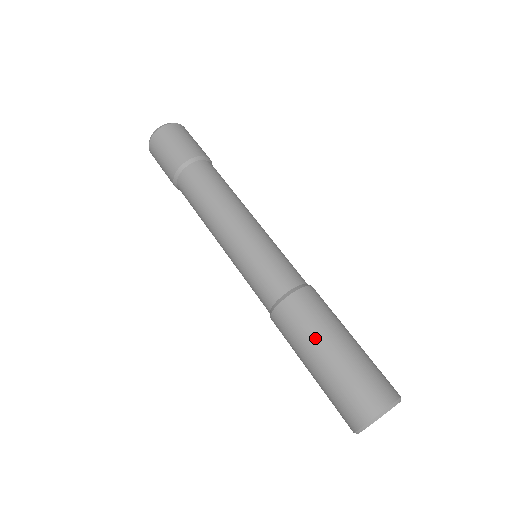
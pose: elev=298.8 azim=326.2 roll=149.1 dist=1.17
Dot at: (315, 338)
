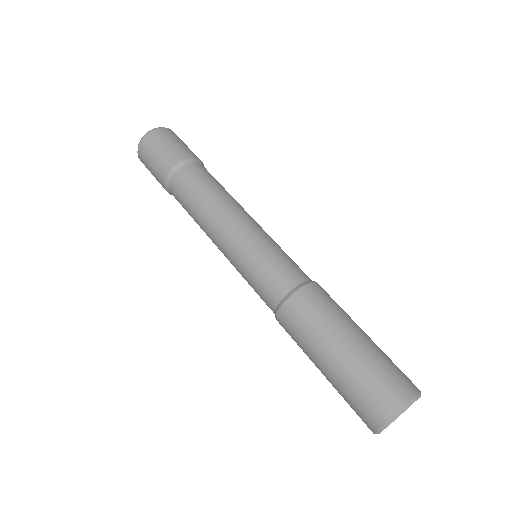
Dot at: (345, 320)
